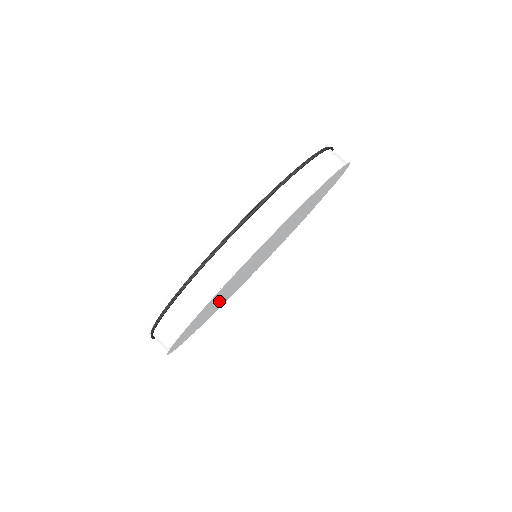
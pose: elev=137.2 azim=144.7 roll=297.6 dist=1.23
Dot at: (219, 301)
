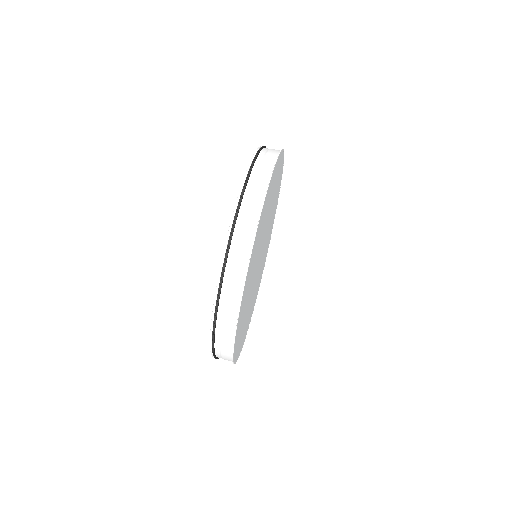
Dot at: (253, 294)
